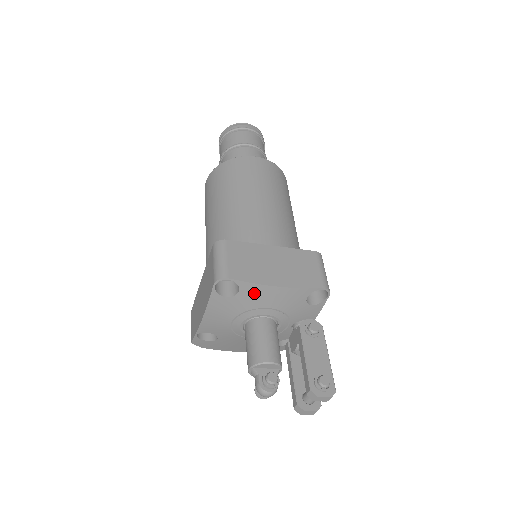
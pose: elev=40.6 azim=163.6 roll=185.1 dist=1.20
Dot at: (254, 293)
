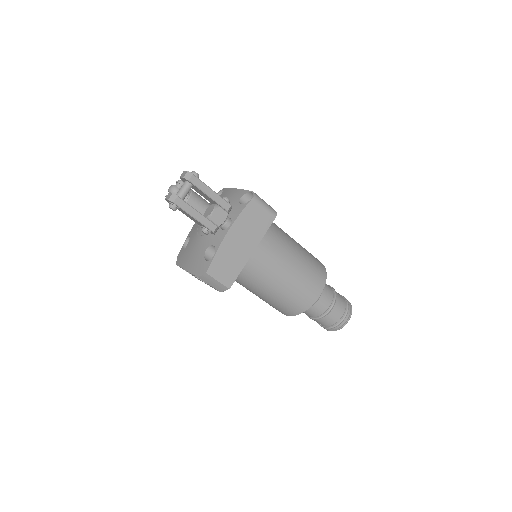
Dot at: (225, 194)
